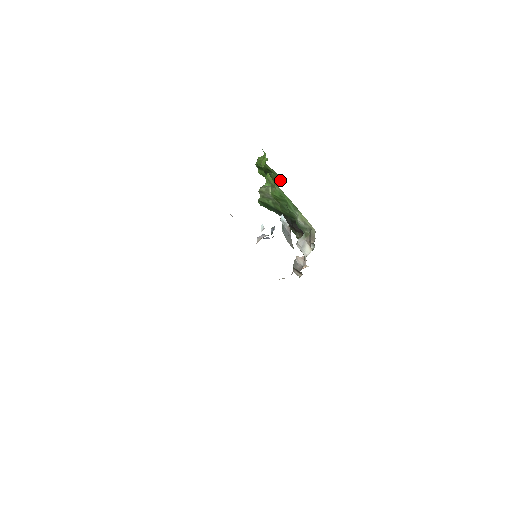
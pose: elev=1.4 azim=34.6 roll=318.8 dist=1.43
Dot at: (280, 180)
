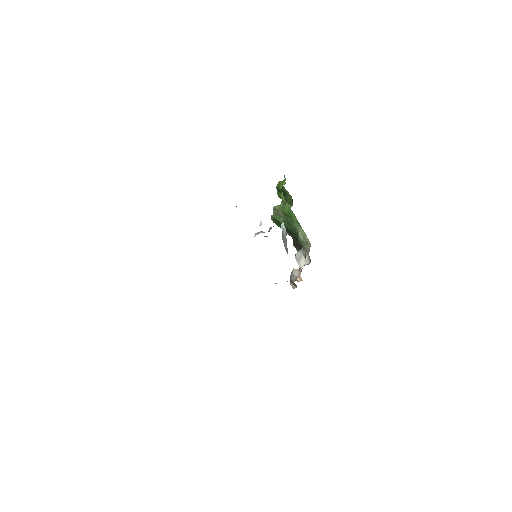
Dot at: (292, 201)
